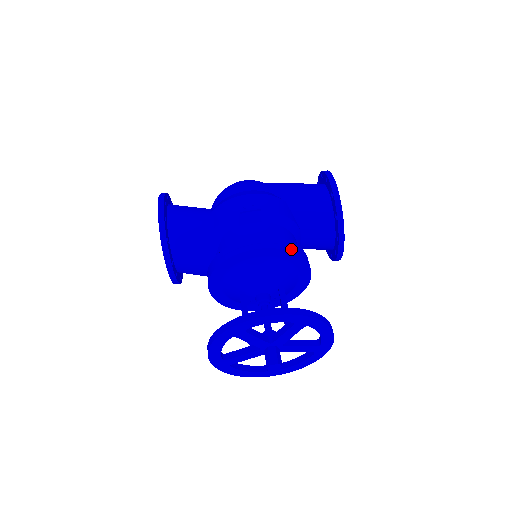
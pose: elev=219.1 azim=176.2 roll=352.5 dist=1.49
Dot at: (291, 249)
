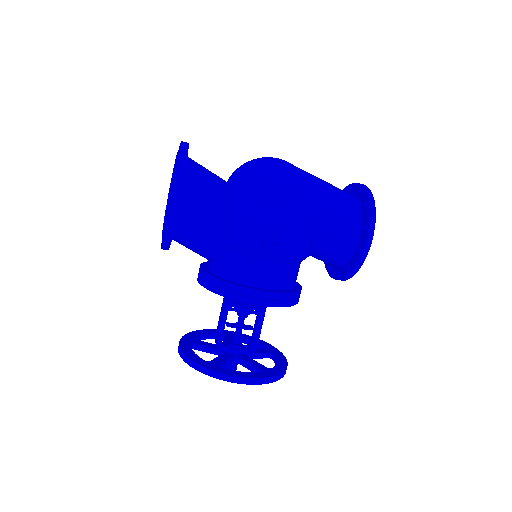
Dot at: (290, 303)
